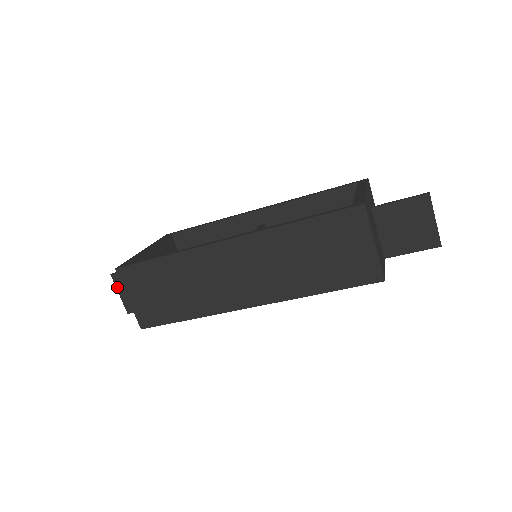
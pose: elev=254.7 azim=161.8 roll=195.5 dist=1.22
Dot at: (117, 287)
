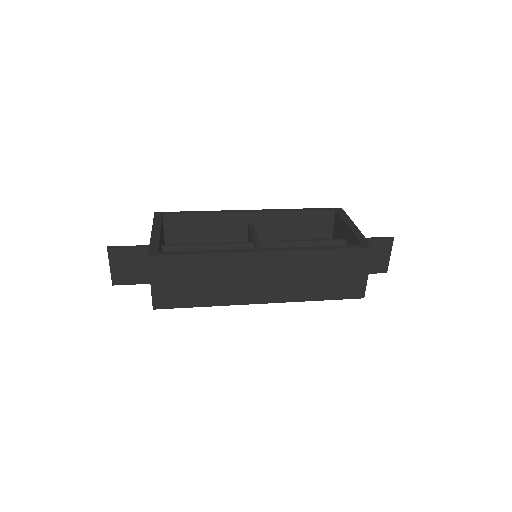
Dot at: (110, 260)
